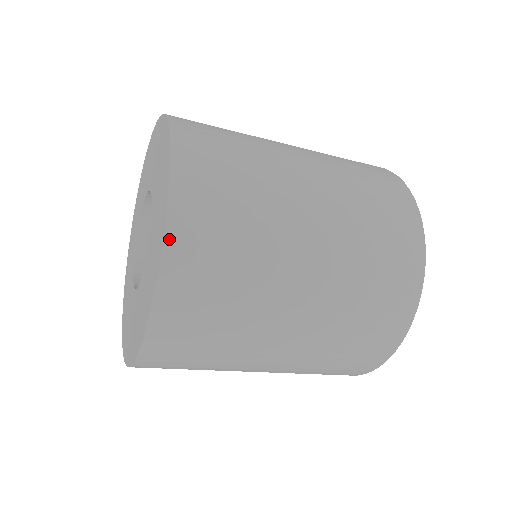
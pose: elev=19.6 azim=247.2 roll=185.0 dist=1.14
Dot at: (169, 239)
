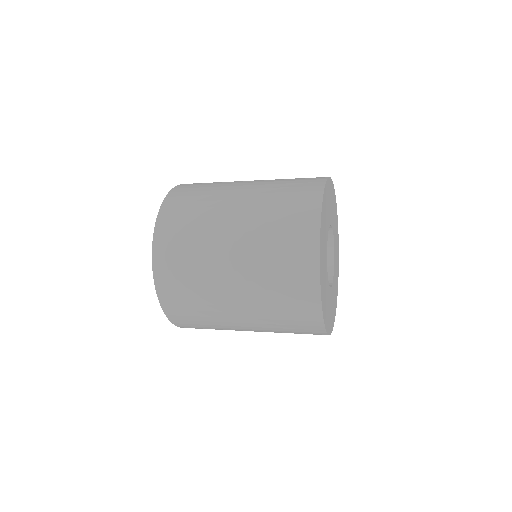
Dot at: (181, 327)
